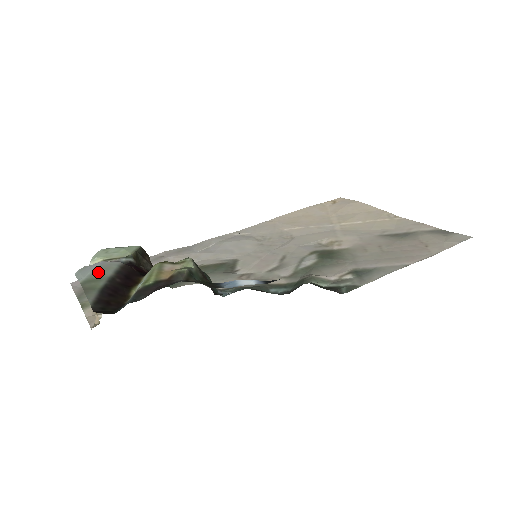
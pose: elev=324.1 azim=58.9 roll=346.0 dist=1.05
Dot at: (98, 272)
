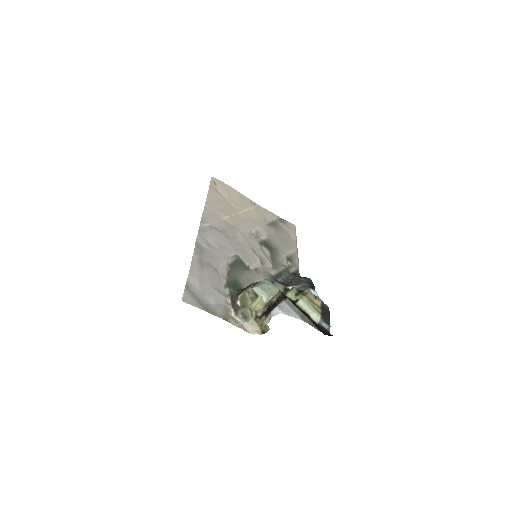
Dot at: (296, 310)
